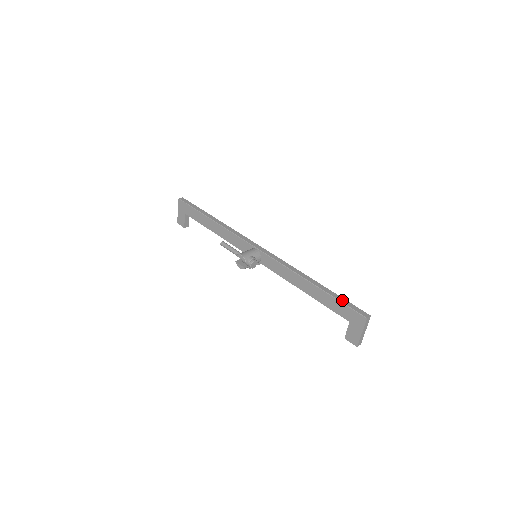
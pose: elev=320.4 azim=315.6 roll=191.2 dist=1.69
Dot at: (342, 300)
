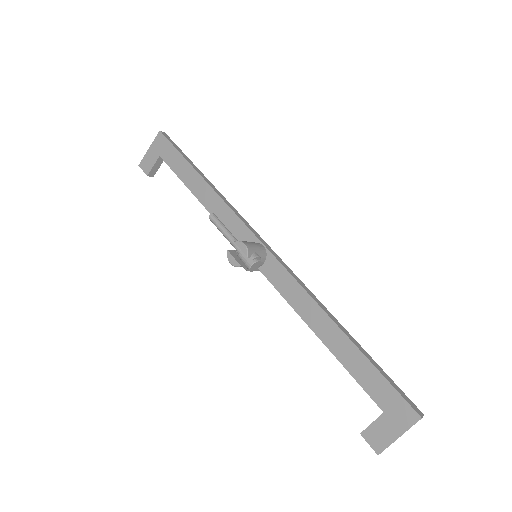
Dot at: (384, 374)
